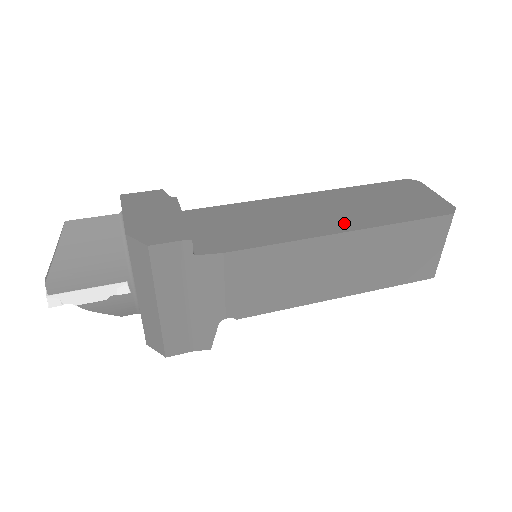
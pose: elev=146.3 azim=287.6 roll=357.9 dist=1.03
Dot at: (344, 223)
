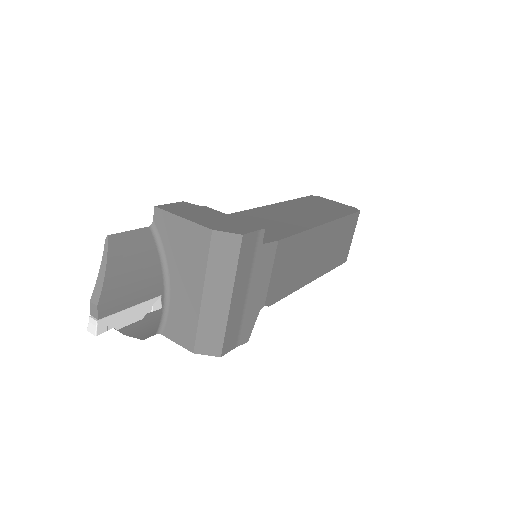
Dot at: (318, 219)
